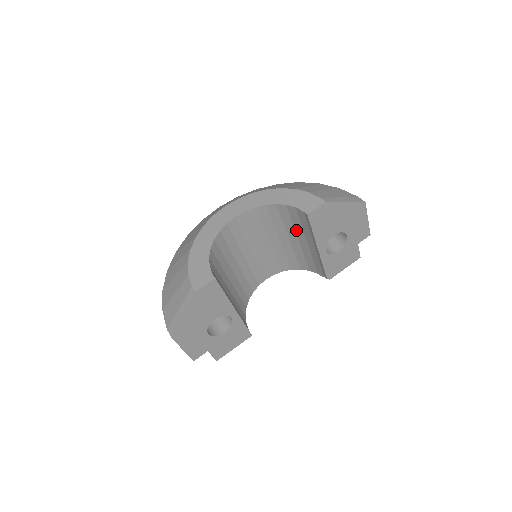
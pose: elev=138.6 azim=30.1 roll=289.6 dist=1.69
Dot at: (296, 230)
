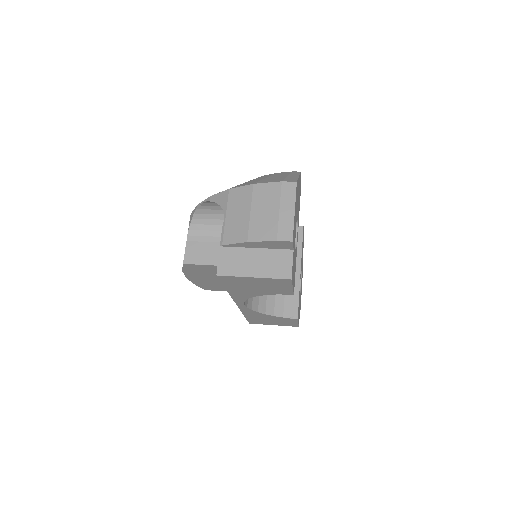
Dot at: occluded
